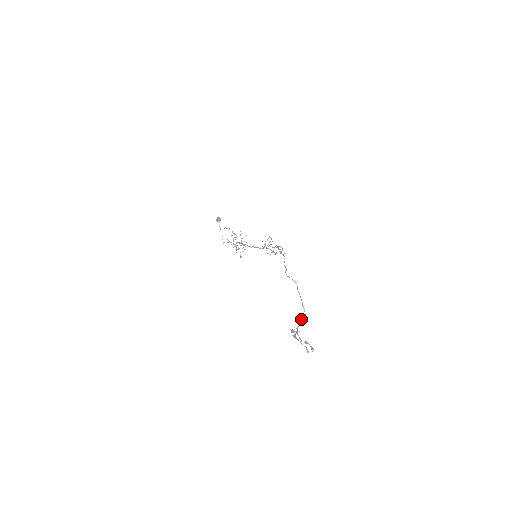
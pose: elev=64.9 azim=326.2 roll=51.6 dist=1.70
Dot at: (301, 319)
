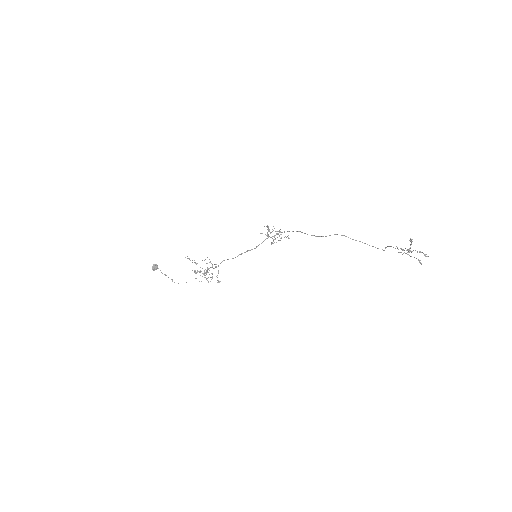
Dot at: (388, 246)
